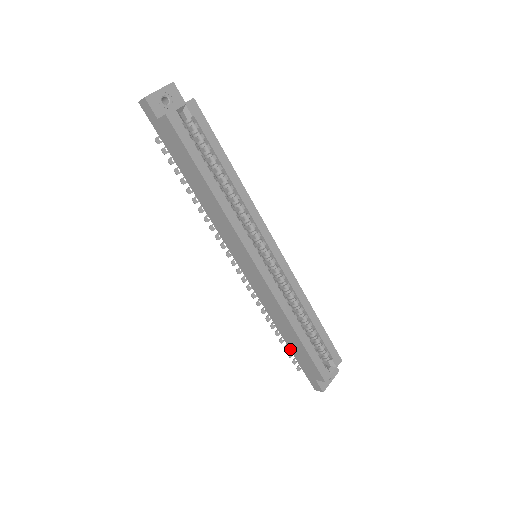
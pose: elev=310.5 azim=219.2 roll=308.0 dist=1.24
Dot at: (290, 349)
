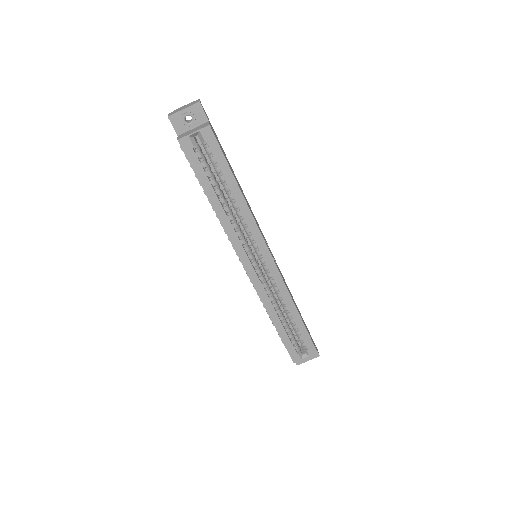
Dot at: occluded
